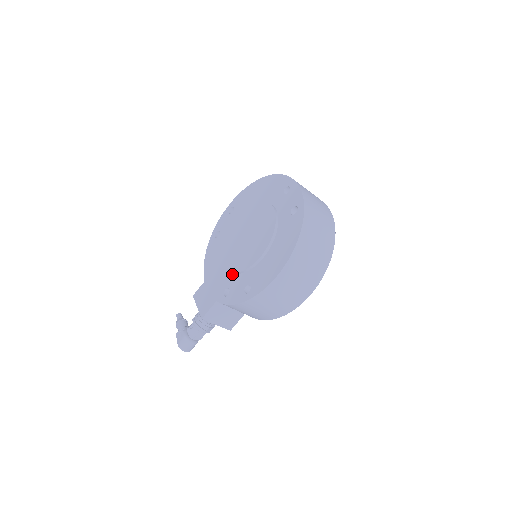
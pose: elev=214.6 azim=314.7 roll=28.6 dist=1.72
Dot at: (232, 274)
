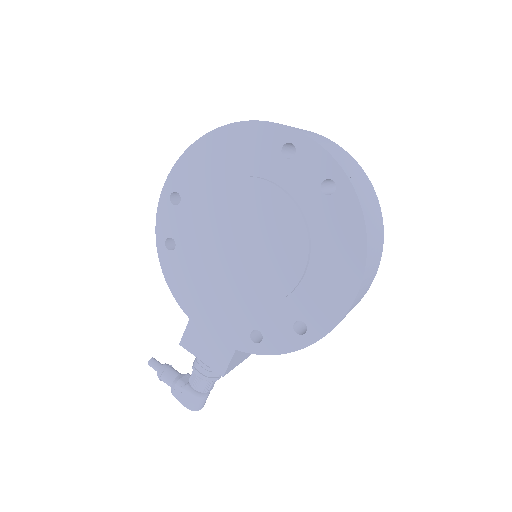
Dot at: (250, 308)
